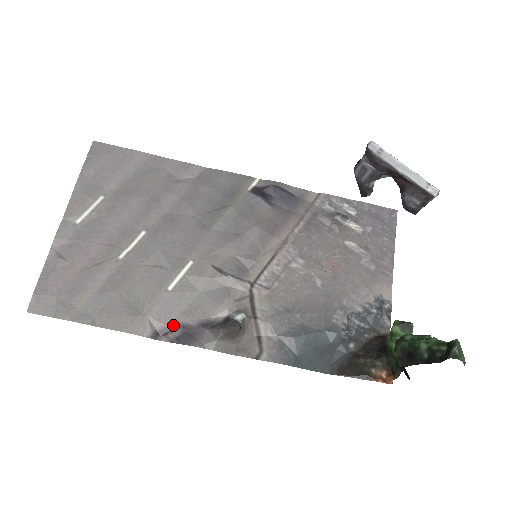
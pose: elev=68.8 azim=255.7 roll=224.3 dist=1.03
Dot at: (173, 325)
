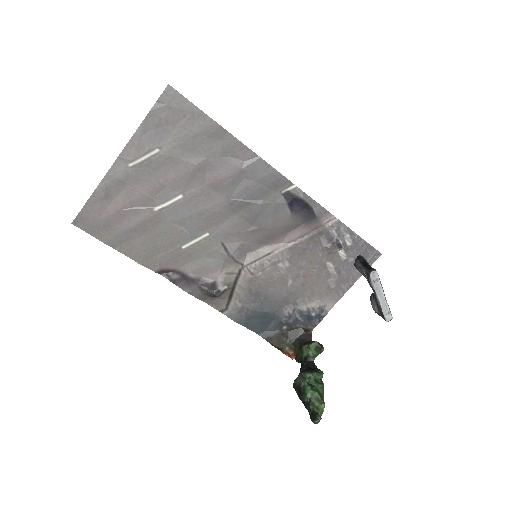
Dot at: (175, 270)
